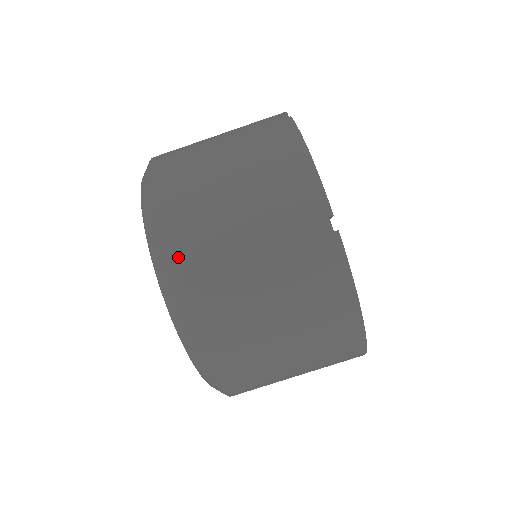
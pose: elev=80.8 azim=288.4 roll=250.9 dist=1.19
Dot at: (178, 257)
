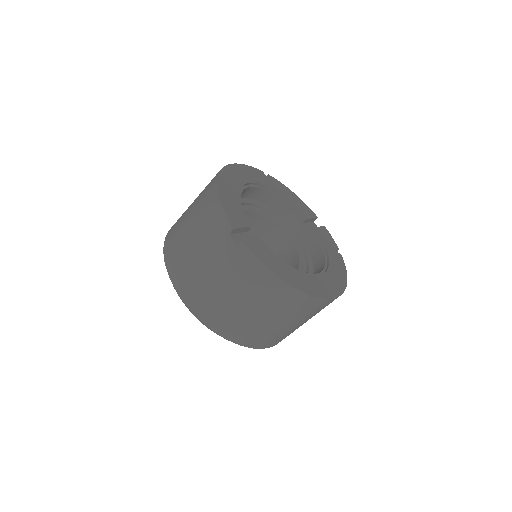
Dot at: (247, 341)
